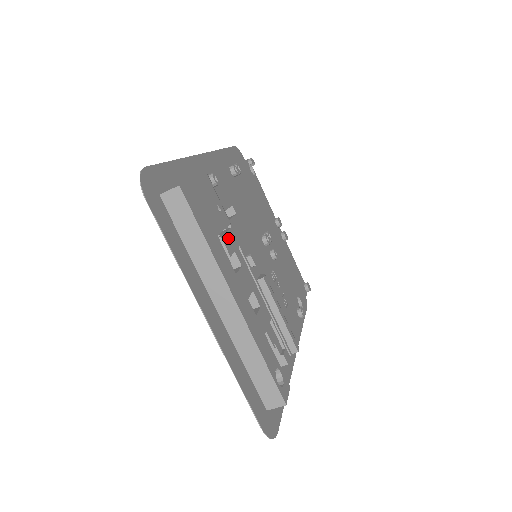
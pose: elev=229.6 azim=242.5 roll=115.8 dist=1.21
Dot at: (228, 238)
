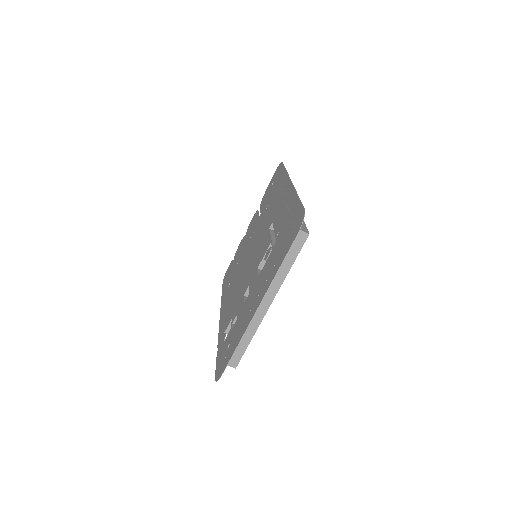
Dot at: occluded
